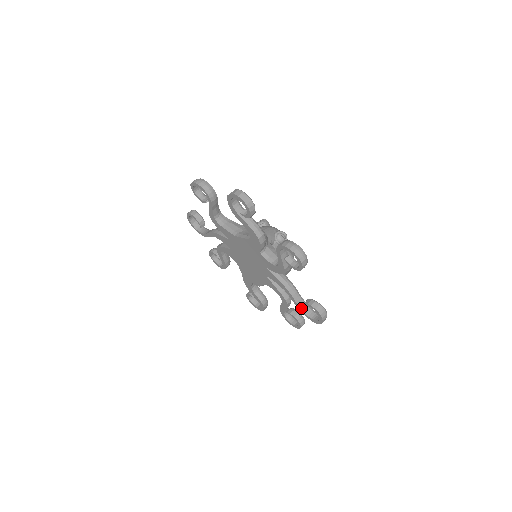
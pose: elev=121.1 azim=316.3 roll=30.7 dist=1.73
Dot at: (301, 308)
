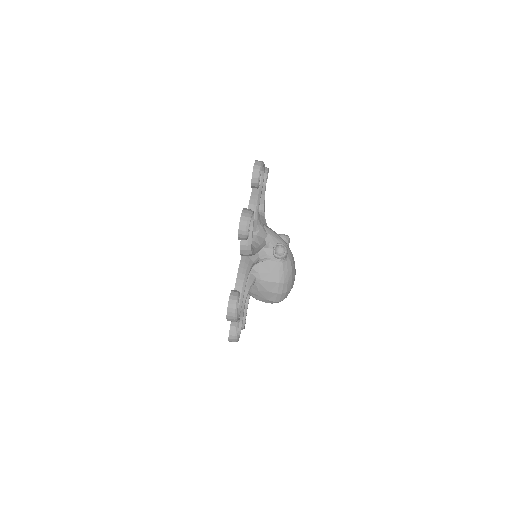
Dot at: occluded
